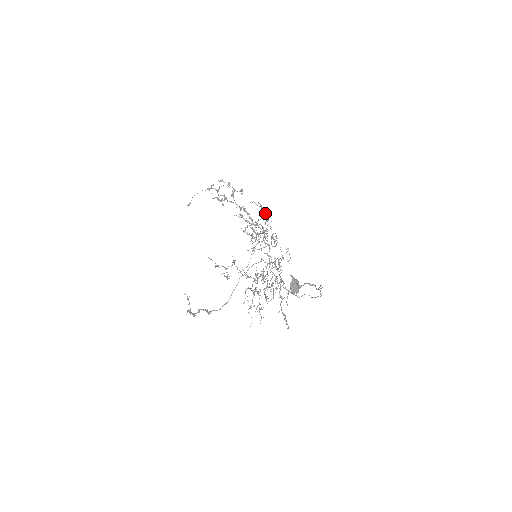
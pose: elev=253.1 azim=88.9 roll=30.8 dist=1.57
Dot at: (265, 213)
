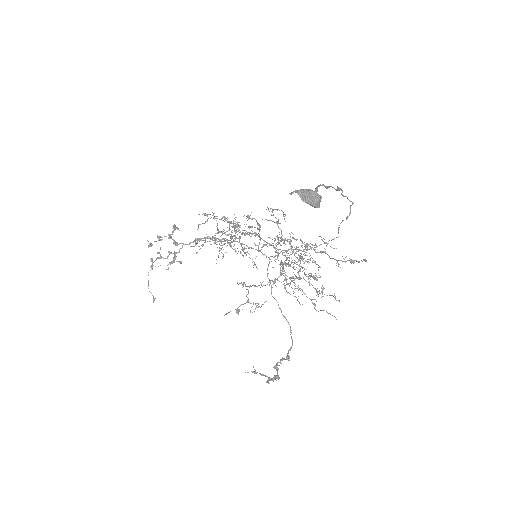
Dot at: occluded
